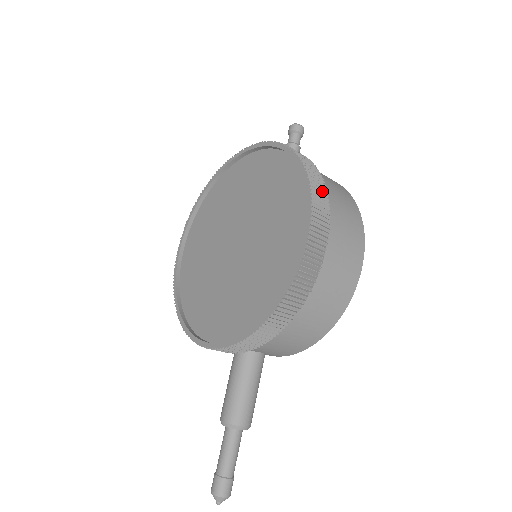
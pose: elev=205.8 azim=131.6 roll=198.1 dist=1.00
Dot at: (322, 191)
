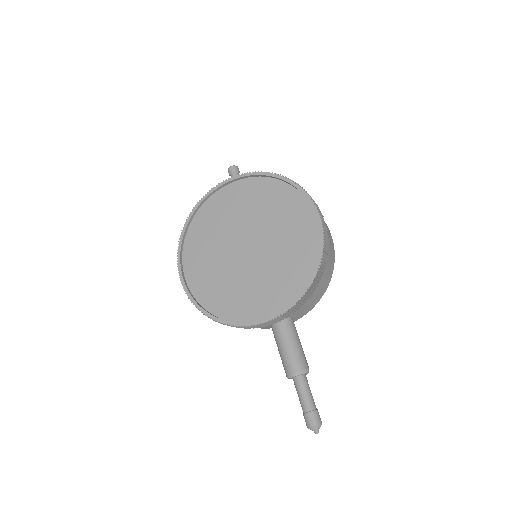
Dot at: occluded
